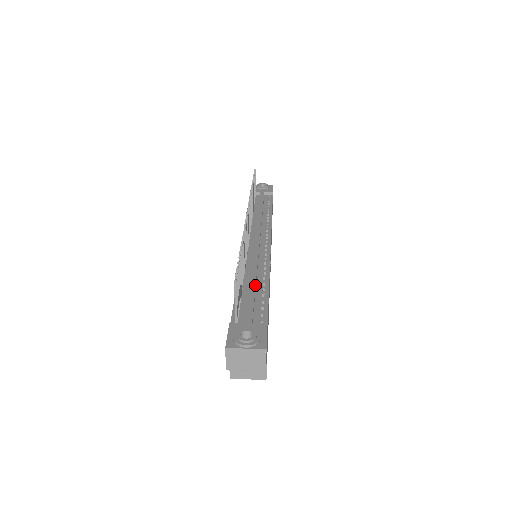
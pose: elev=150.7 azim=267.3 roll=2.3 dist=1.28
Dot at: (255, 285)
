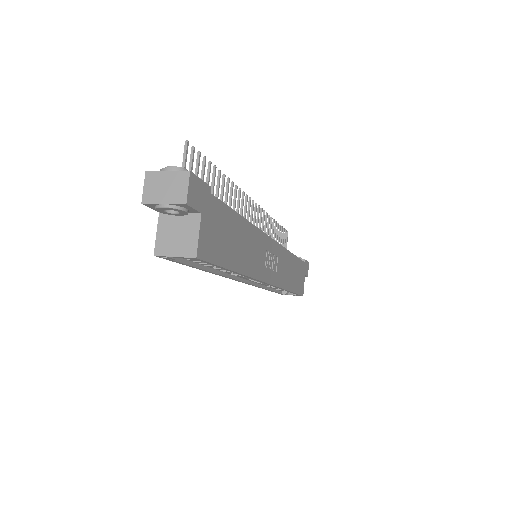
Dot at: occluded
